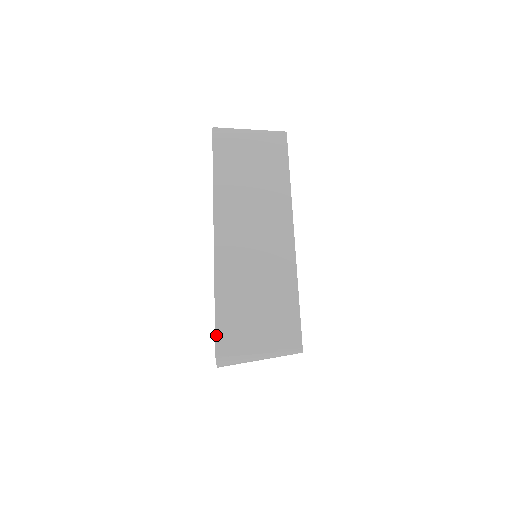
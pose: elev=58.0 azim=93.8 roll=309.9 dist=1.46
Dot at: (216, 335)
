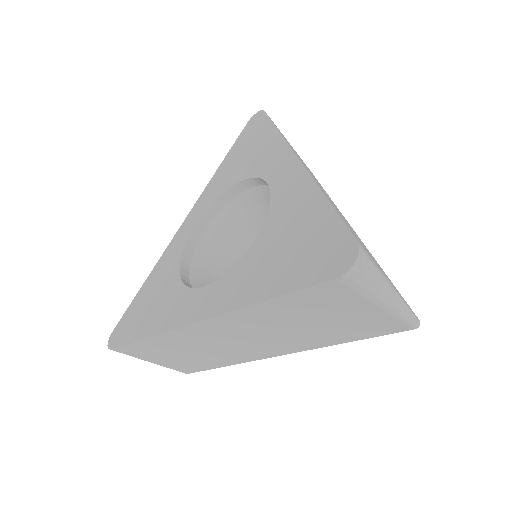
Dot at: (348, 227)
